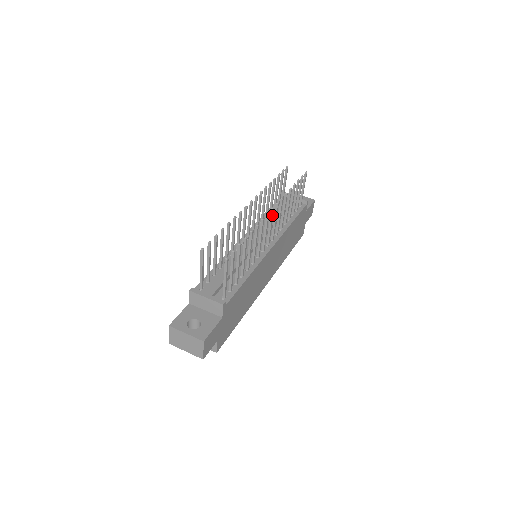
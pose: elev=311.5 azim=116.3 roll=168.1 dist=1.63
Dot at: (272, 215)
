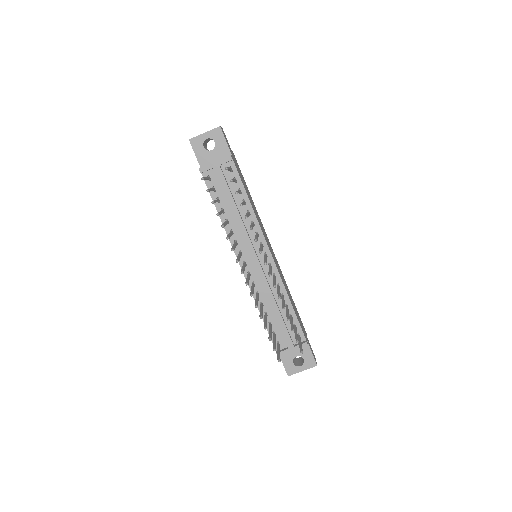
Dot at: occluded
